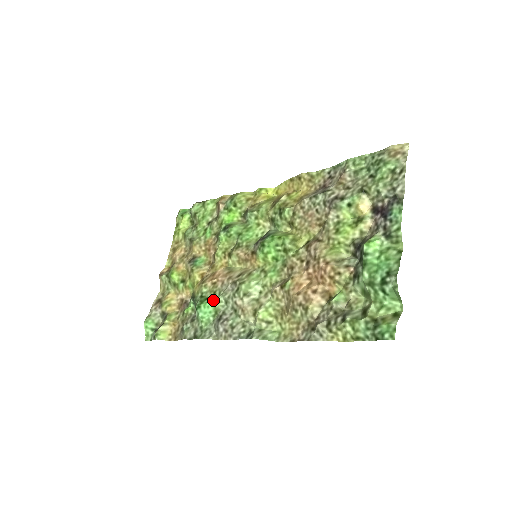
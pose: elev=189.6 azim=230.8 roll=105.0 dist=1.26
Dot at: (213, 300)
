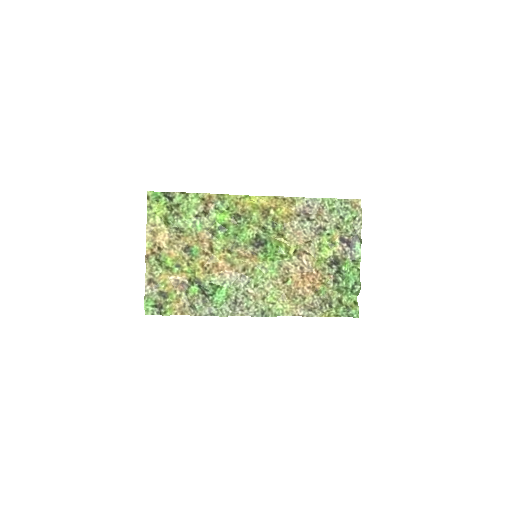
Dot at: (226, 288)
